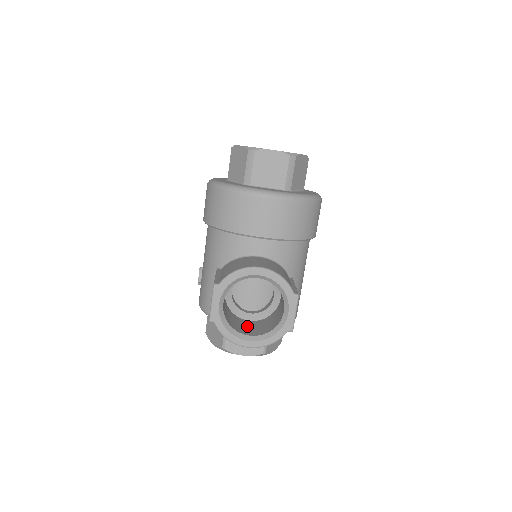
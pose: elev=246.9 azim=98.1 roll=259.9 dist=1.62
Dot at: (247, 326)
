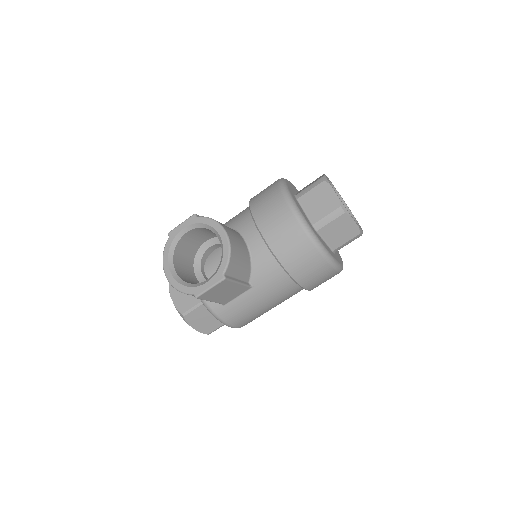
Dot at: (187, 272)
